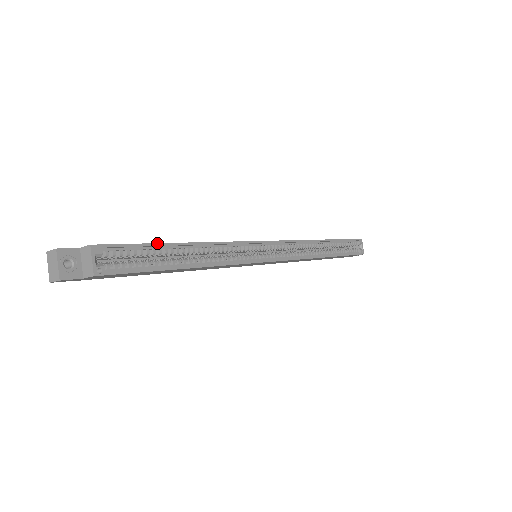
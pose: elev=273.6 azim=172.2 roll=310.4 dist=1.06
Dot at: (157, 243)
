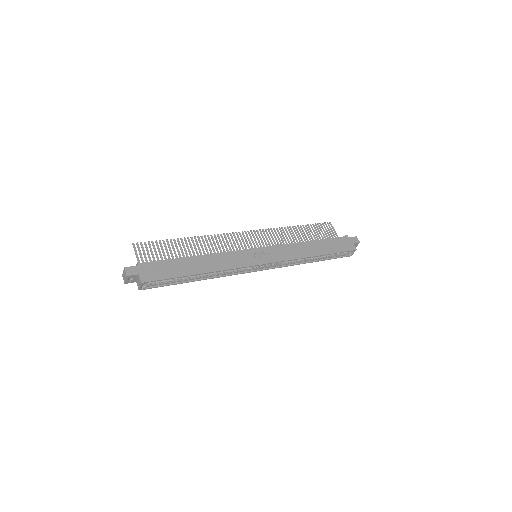
Dot at: (179, 277)
